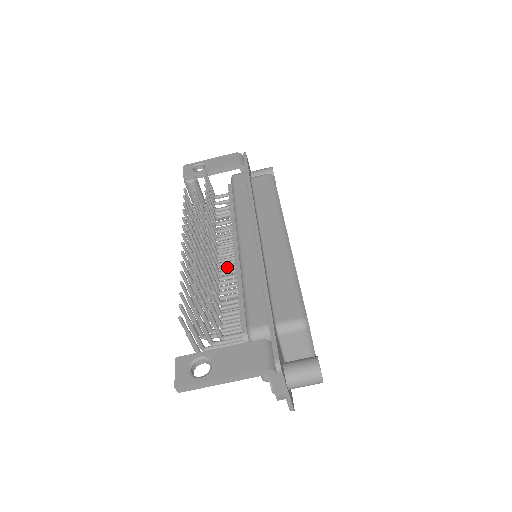
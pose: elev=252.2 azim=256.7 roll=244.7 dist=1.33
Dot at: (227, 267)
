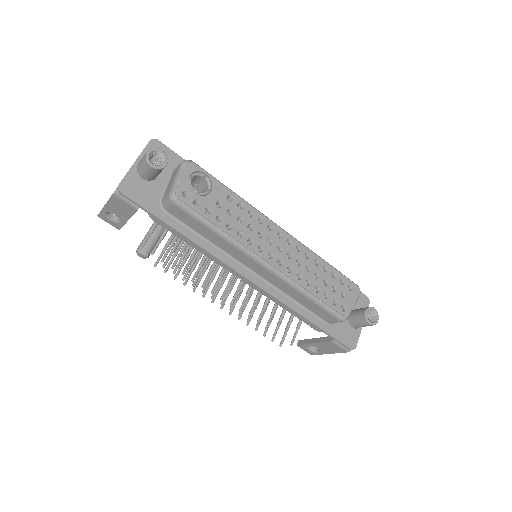
Dot at: occluded
